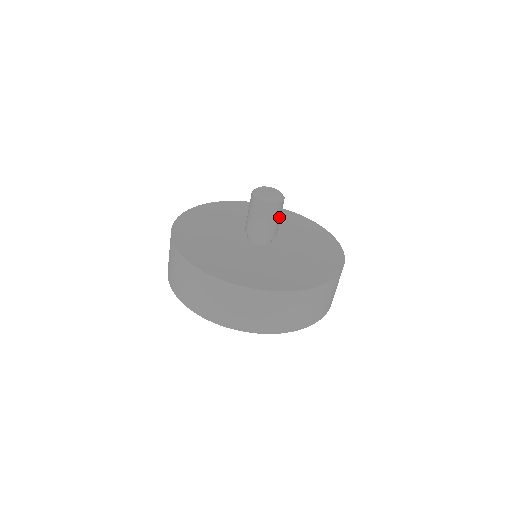
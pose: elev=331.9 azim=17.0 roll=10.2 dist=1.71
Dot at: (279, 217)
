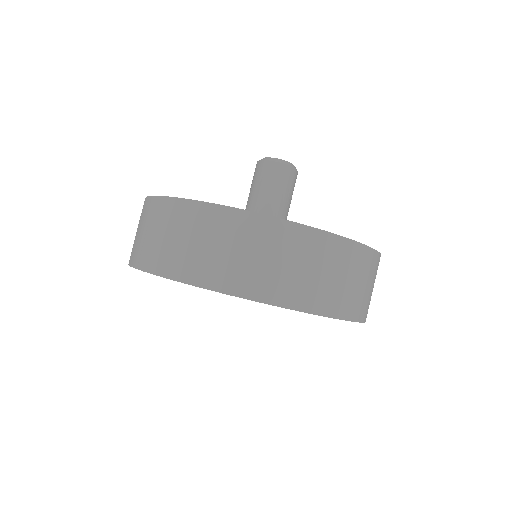
Dot at: occluded
